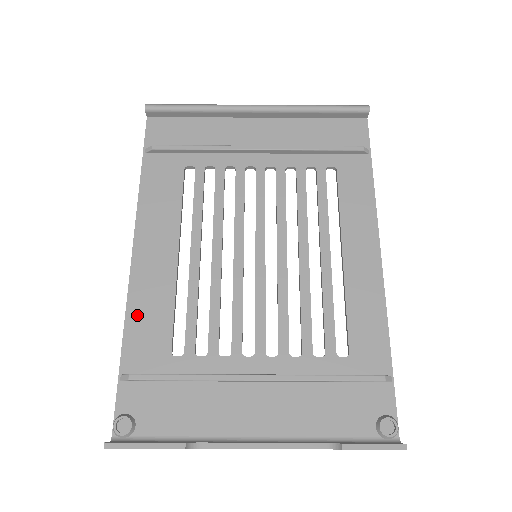
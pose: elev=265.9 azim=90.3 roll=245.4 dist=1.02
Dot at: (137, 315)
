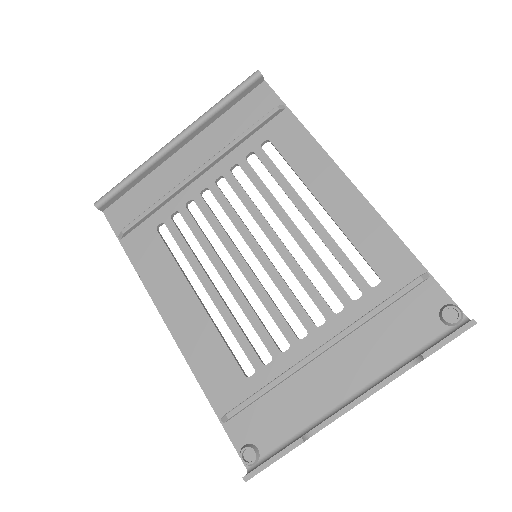
Dot at: (201, 366)
